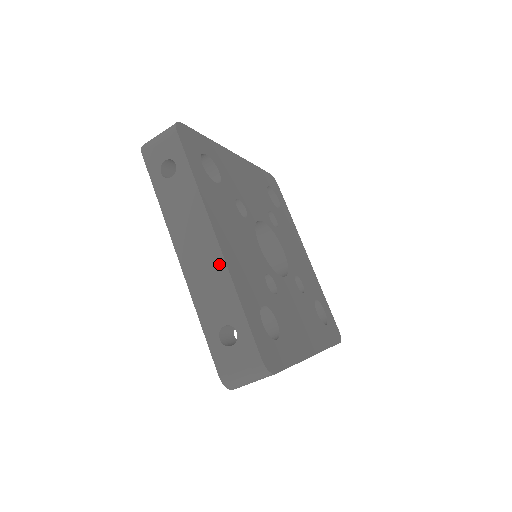
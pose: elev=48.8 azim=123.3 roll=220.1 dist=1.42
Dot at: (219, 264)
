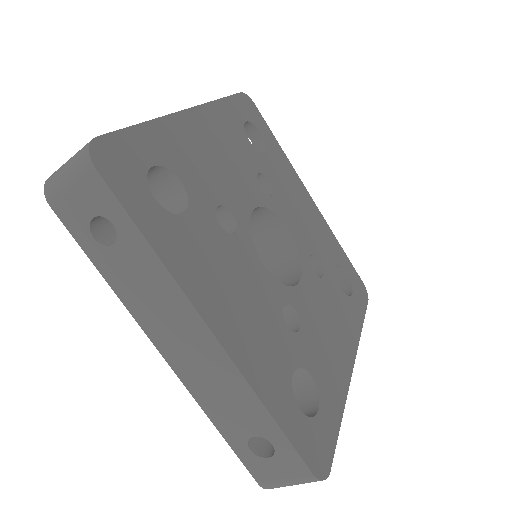
Dot at: (227, 368)
